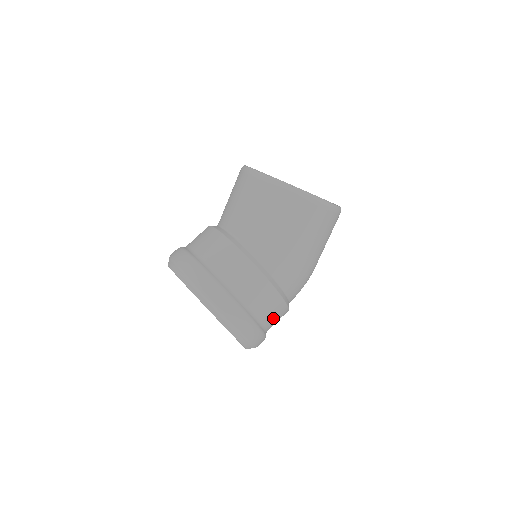
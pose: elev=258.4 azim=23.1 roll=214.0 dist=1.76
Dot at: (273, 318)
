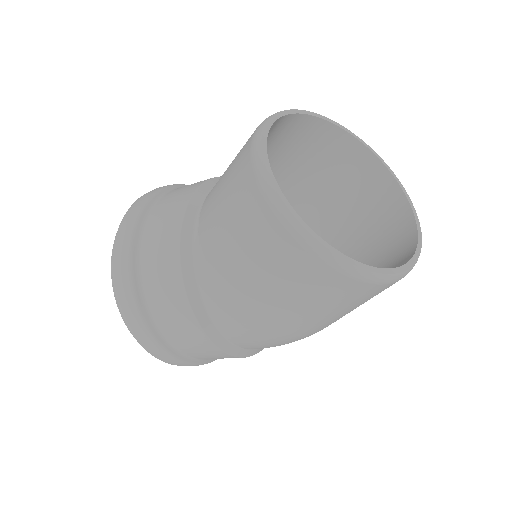
Dot at: (200, 352)
